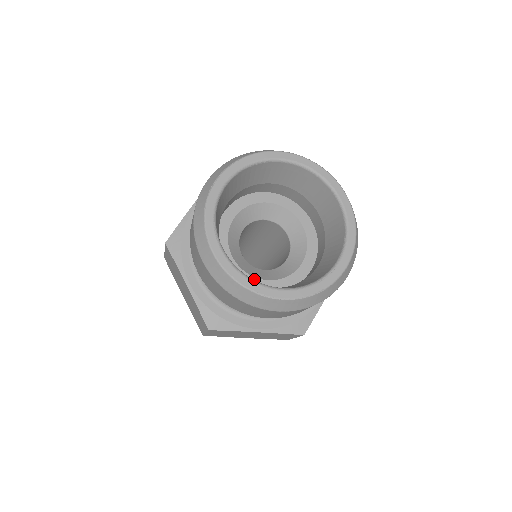
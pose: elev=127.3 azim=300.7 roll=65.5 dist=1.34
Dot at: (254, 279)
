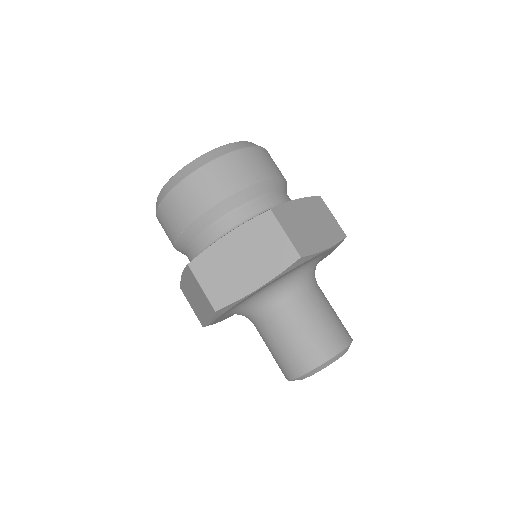
Dot at: occluded
